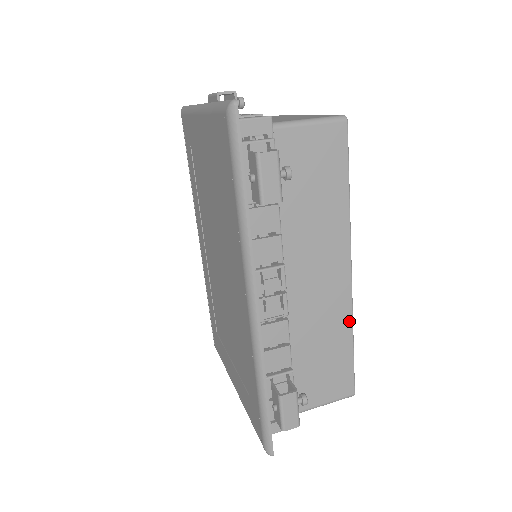
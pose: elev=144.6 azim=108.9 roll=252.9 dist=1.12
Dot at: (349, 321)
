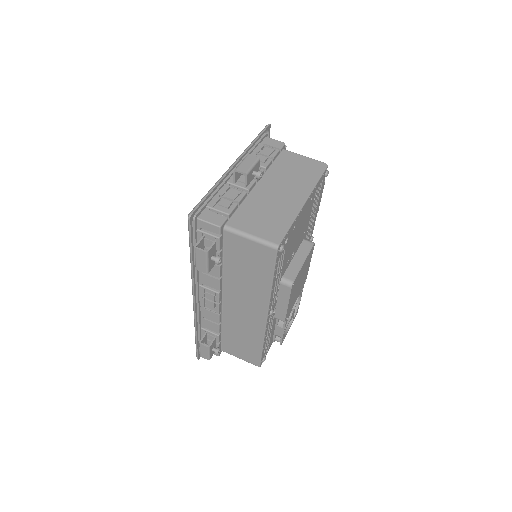
Dot at: (261, 337)
